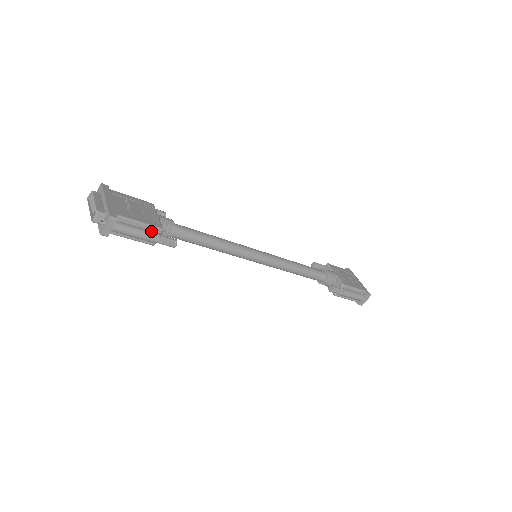
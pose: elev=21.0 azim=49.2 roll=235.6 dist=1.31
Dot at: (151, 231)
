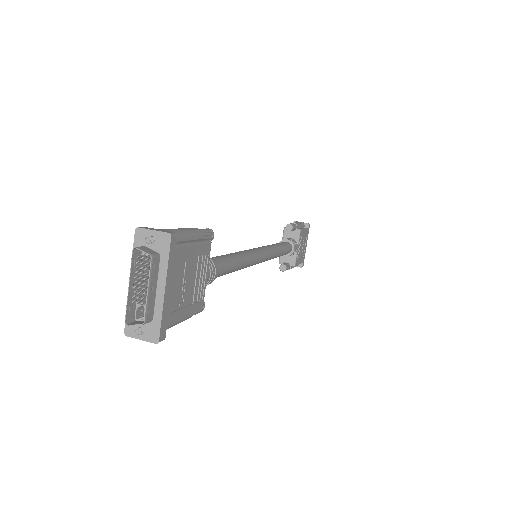
Dot at: occluded
